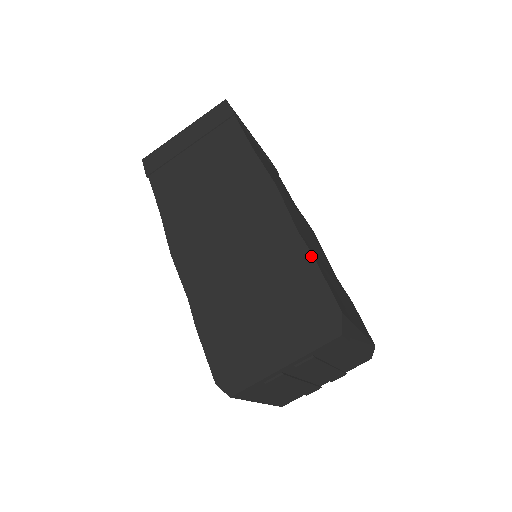
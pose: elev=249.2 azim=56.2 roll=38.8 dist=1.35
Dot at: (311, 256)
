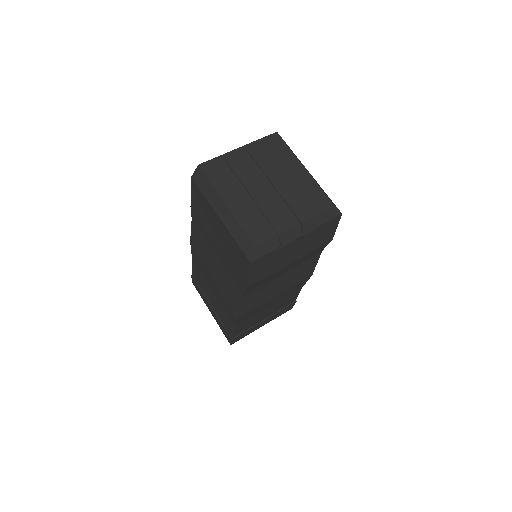
Dot at: occluded
